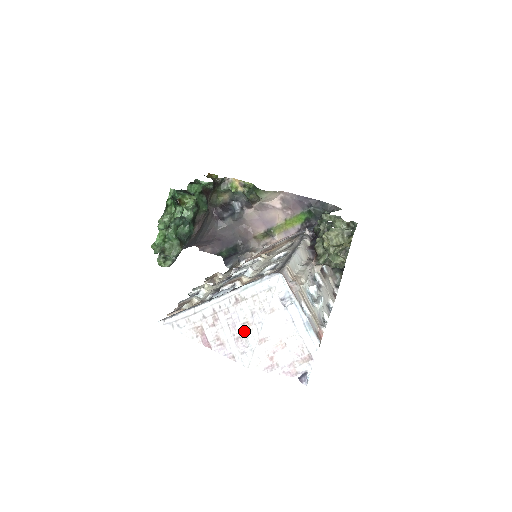
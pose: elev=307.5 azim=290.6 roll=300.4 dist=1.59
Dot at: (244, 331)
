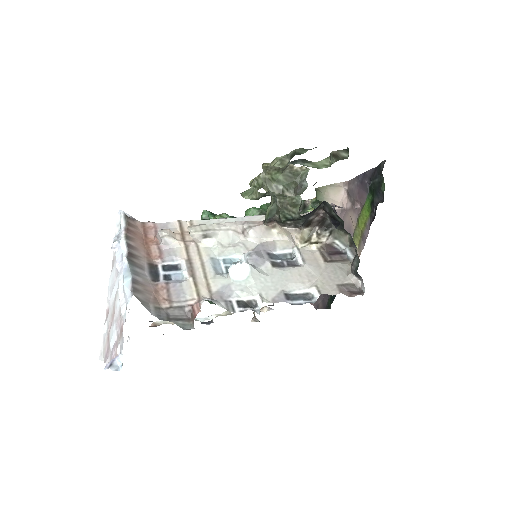
Dot at: occluded
